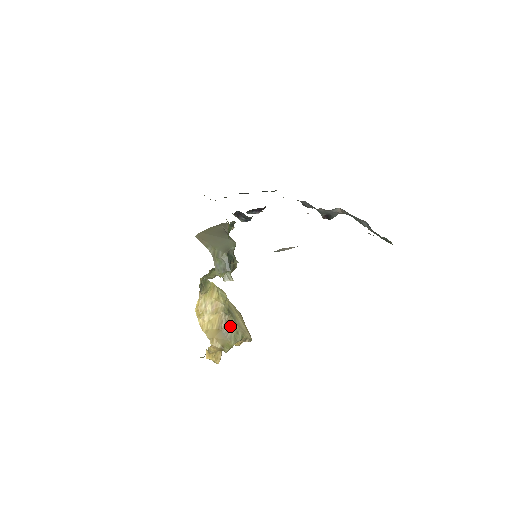
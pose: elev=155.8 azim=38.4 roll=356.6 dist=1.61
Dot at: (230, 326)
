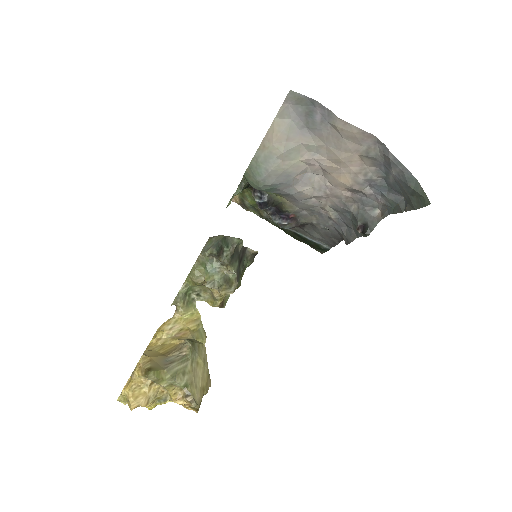
Dot at: (181, 358)
